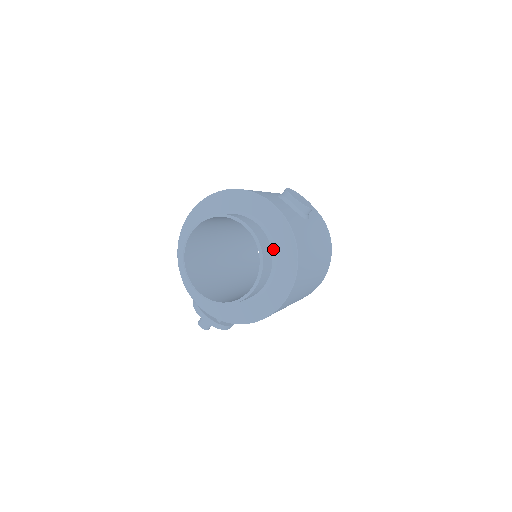
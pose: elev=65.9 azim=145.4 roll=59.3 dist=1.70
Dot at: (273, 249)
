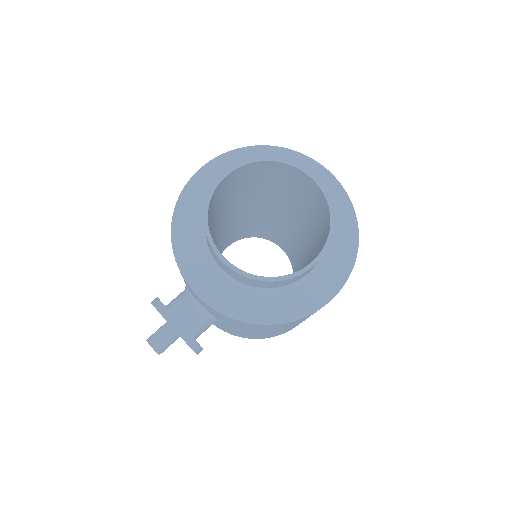
Dot at: occluded
